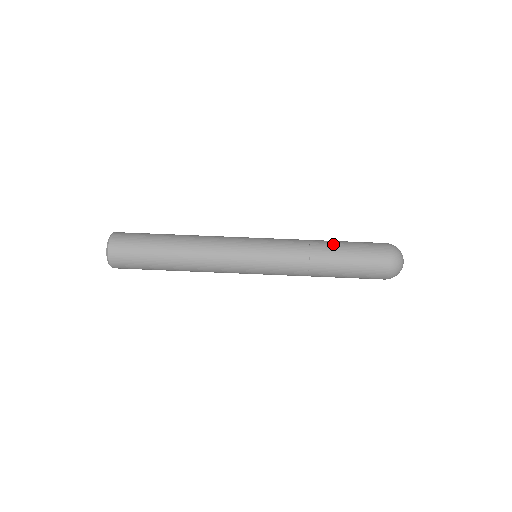
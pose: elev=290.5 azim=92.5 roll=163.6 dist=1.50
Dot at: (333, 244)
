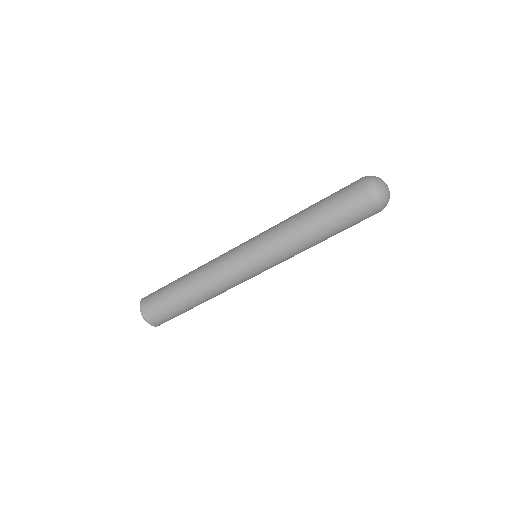
Dot at: (321, 231)
